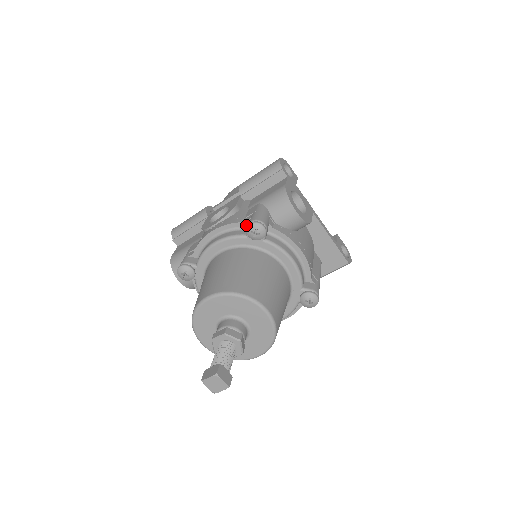
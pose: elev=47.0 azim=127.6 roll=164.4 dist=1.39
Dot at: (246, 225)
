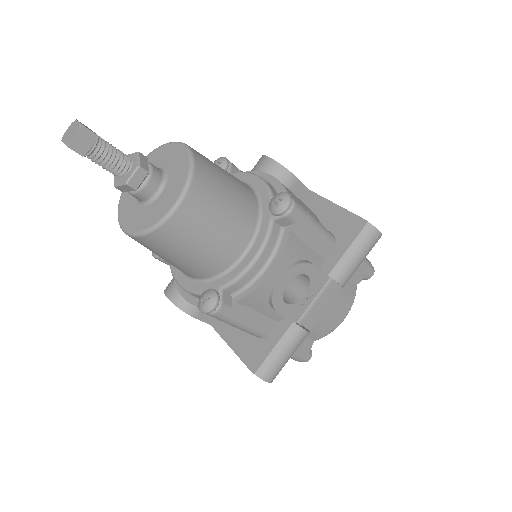
Dot at: occluded
